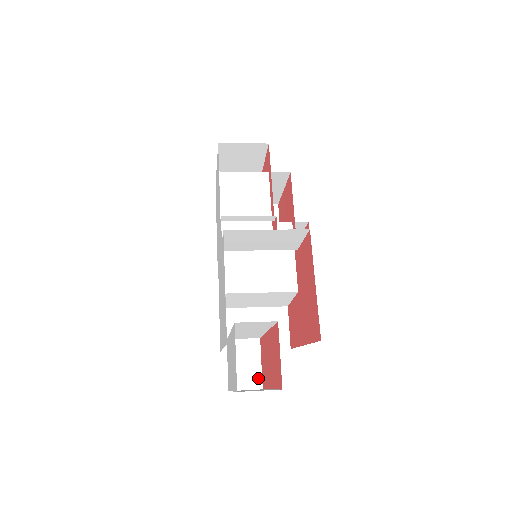
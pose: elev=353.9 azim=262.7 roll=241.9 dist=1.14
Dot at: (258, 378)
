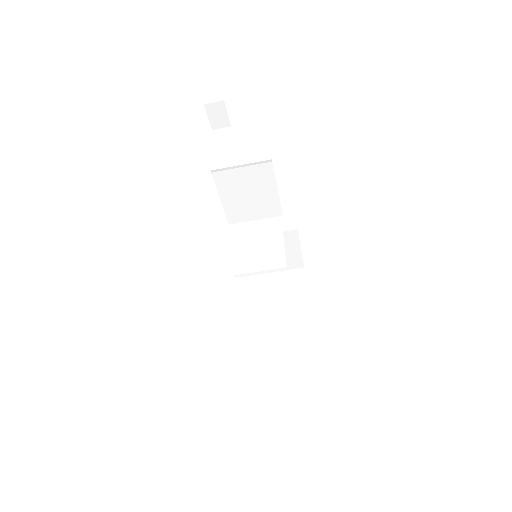
Dot at: occluded
